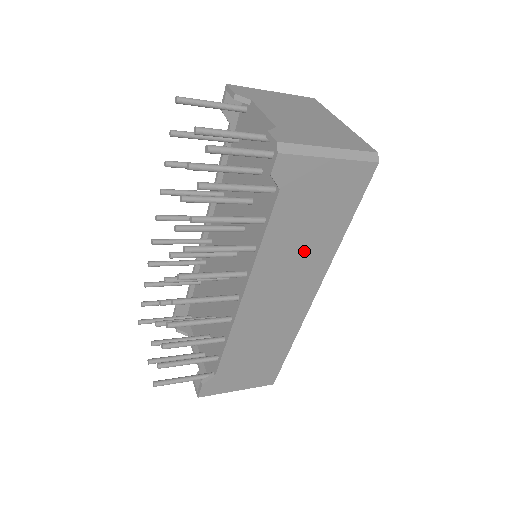
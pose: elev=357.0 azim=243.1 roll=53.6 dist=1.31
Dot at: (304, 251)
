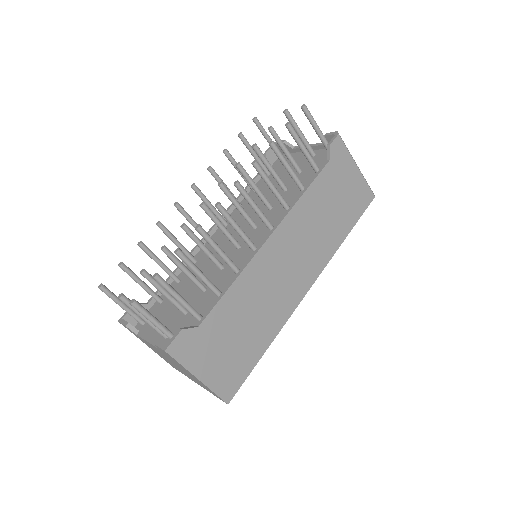
Dot at: (320, 230)
